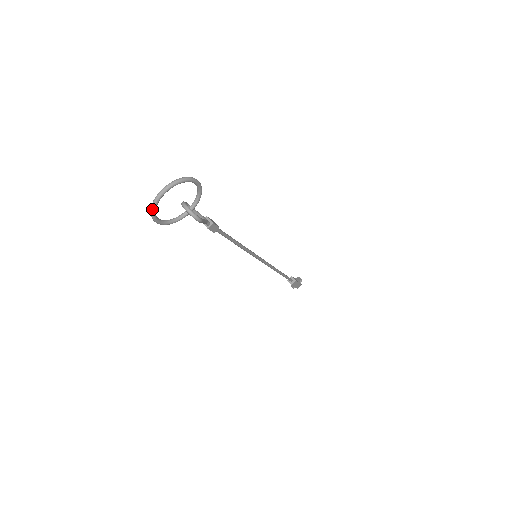
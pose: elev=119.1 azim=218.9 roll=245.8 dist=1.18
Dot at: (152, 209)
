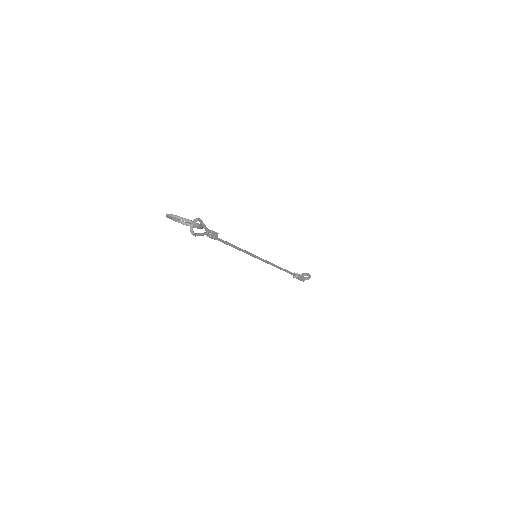
Dot at: (166, 215)
